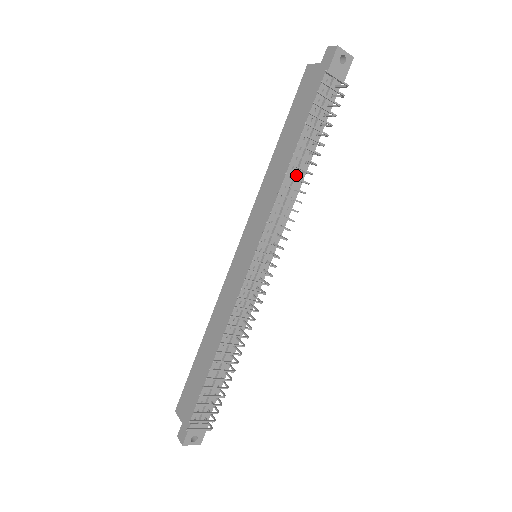
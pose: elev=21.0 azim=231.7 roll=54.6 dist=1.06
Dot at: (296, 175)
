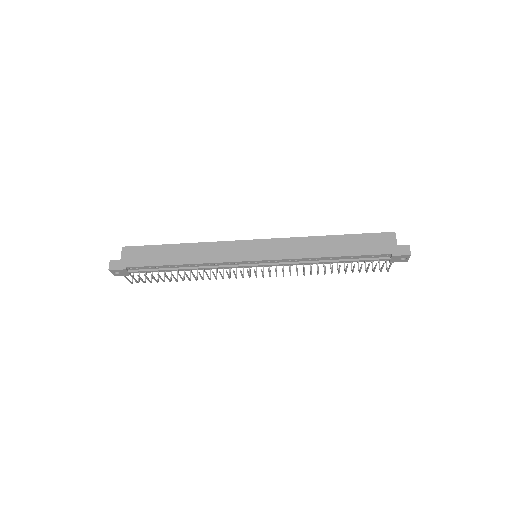
Dot at: (320, 262)
